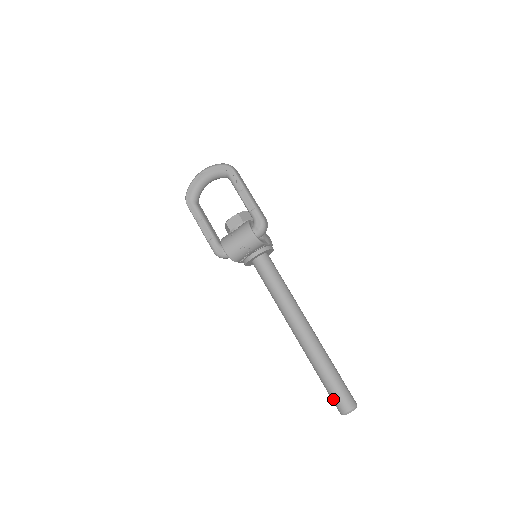
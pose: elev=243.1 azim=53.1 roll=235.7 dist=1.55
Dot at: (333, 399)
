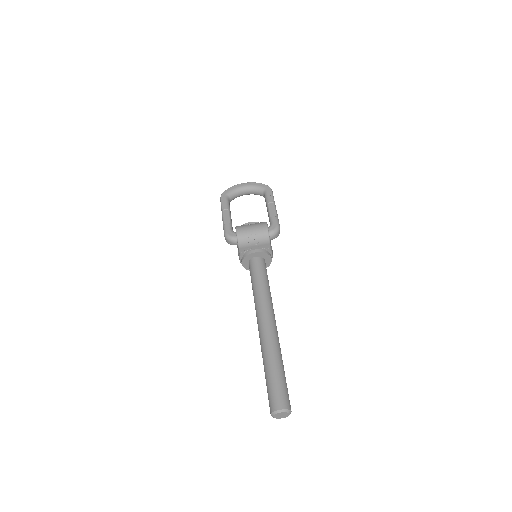
Dot at: (271, 394)
